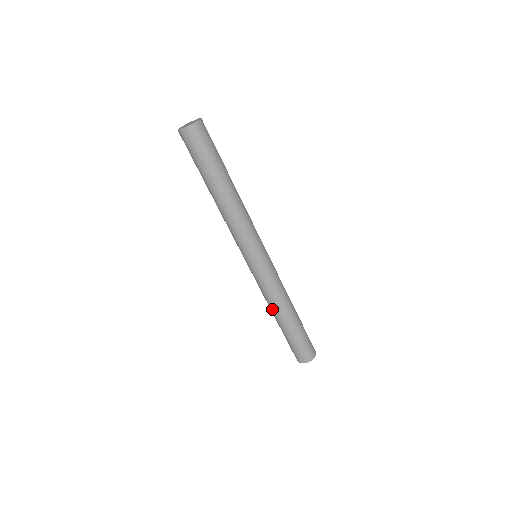
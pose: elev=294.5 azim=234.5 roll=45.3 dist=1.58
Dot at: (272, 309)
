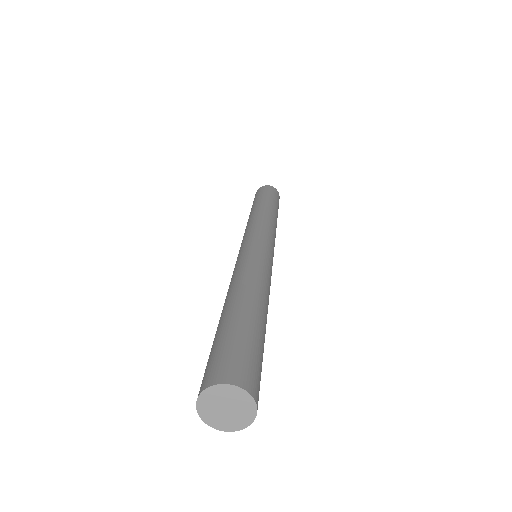
Dot at: occluded
